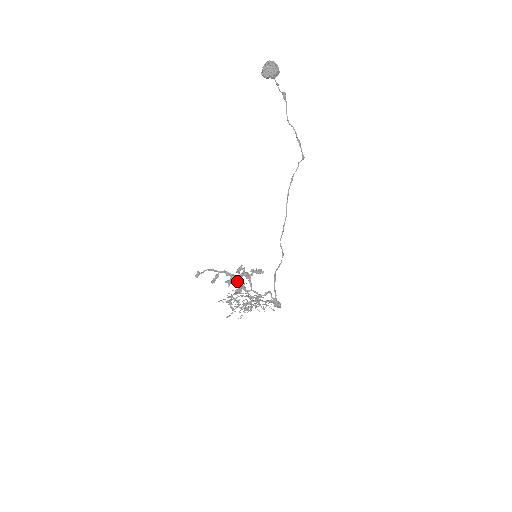
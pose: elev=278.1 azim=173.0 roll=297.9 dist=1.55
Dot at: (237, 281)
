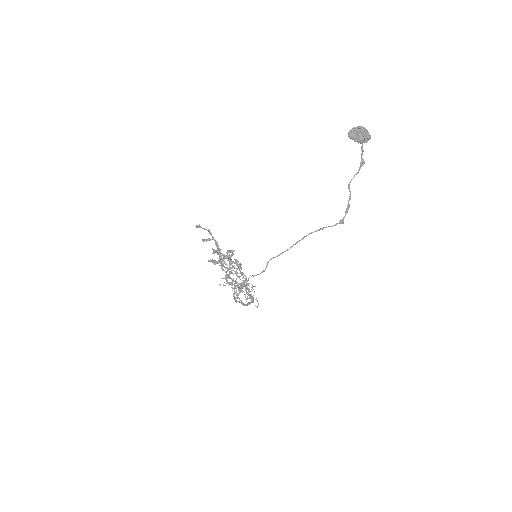
Dot at: (220, 256)
